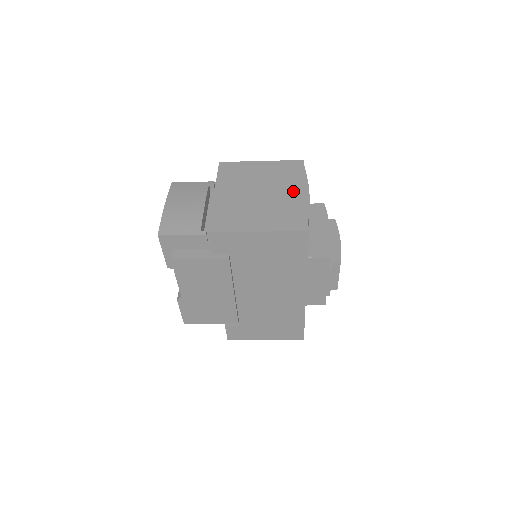
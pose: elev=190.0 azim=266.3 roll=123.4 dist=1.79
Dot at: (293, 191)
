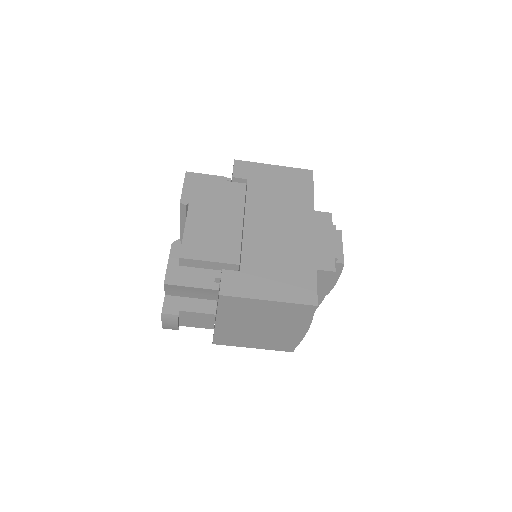
Dot at: occluded
